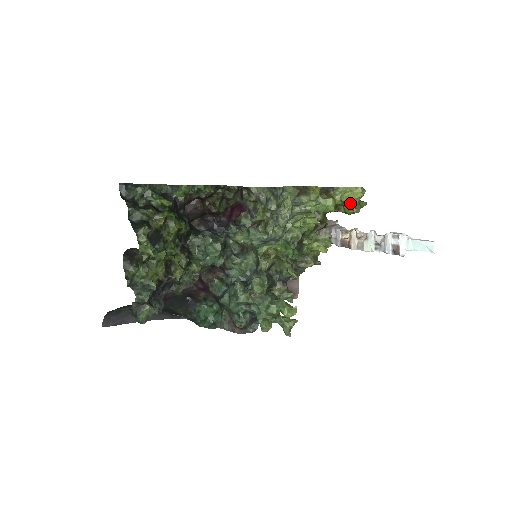
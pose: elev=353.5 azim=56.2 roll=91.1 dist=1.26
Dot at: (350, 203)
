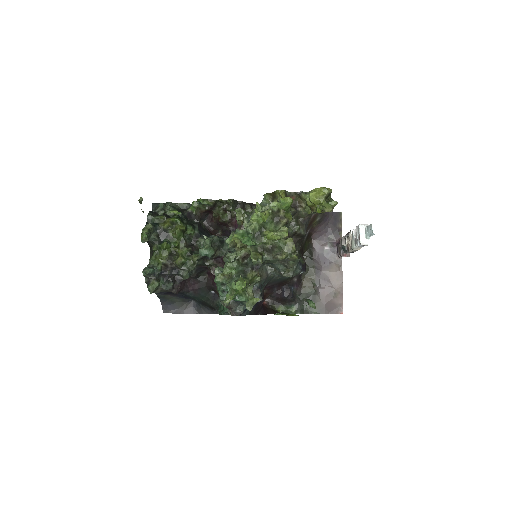
Dot at: (317, 202)
